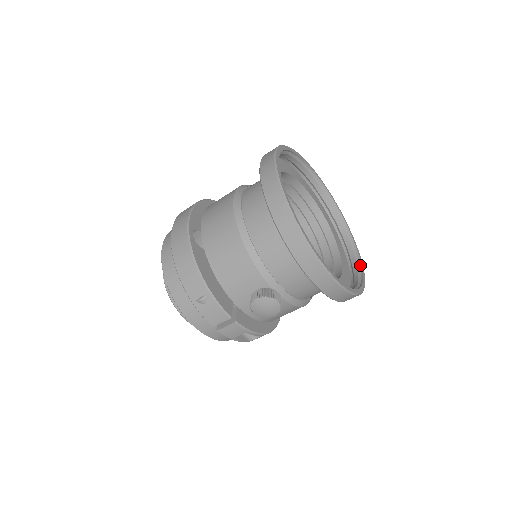
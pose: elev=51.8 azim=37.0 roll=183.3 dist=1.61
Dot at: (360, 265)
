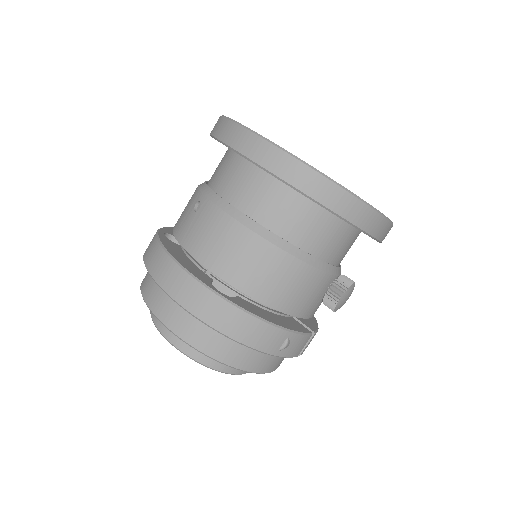
Dot at: occluded
